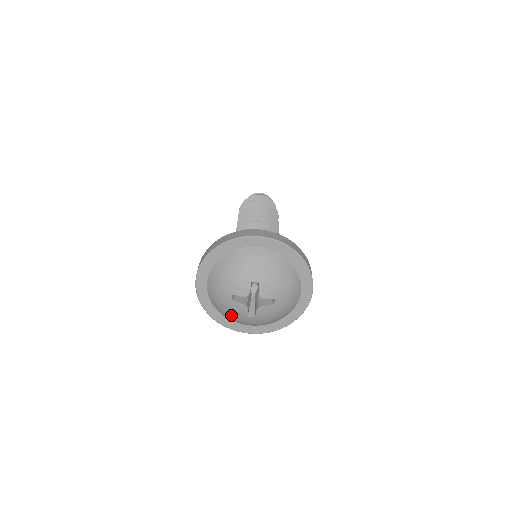
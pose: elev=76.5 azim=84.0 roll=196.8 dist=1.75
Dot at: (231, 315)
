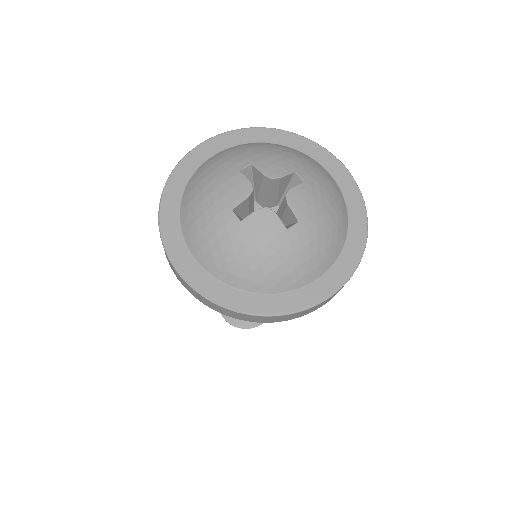
Dot at: (266, 258)
